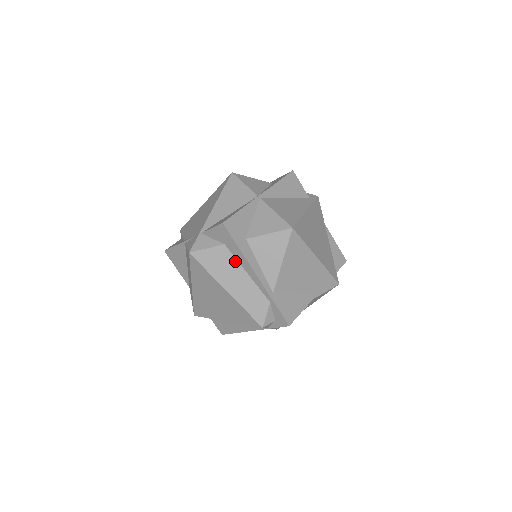
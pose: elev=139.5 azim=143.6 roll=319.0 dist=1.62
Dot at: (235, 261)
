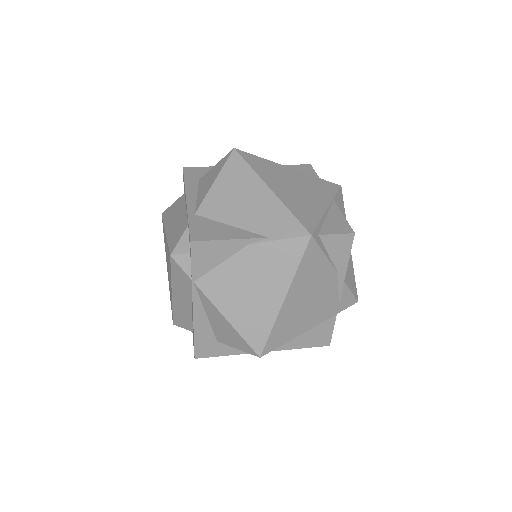
Dot at: (184, 202)
